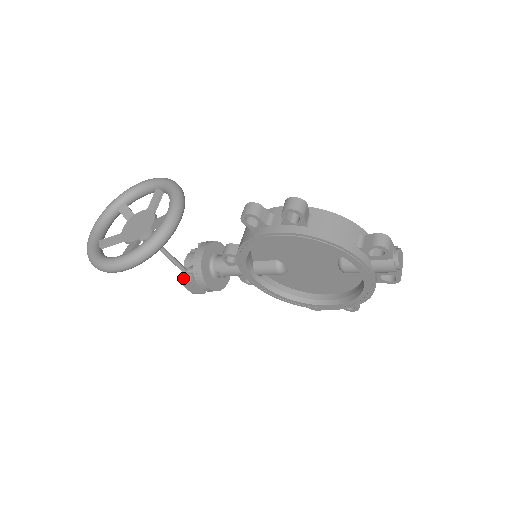
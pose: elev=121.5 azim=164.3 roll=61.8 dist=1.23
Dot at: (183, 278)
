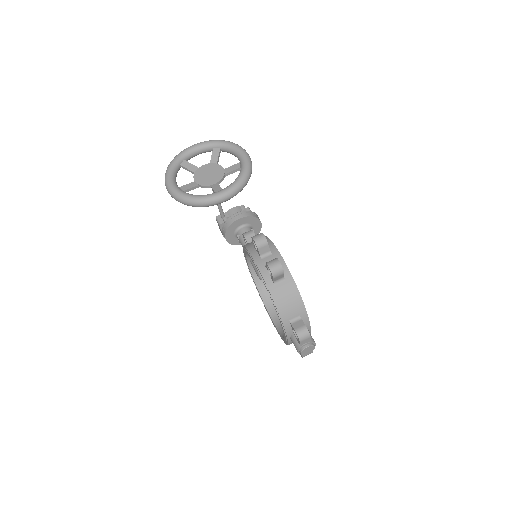
Dot at: (219, 218)
